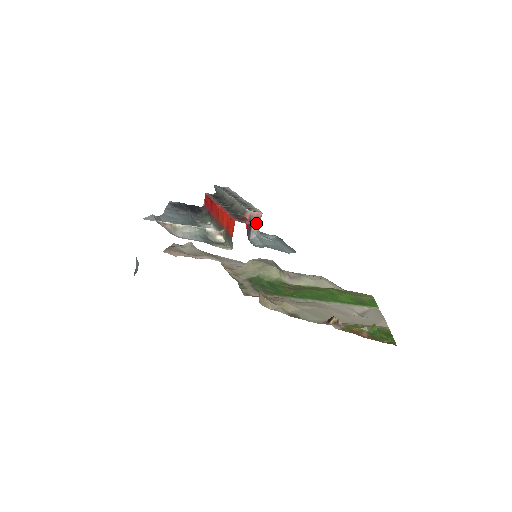
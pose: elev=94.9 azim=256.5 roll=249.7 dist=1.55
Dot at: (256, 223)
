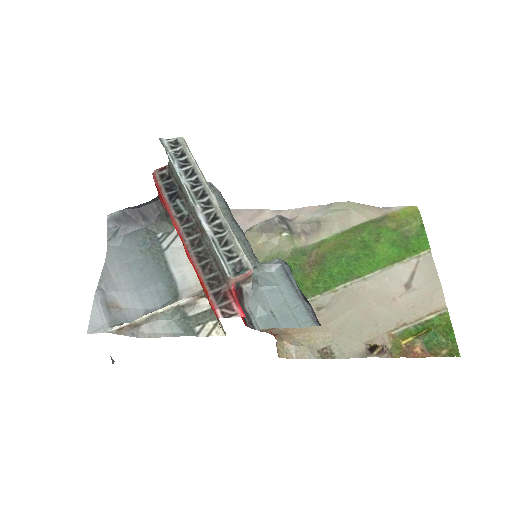
Dot at: (247, 280)
